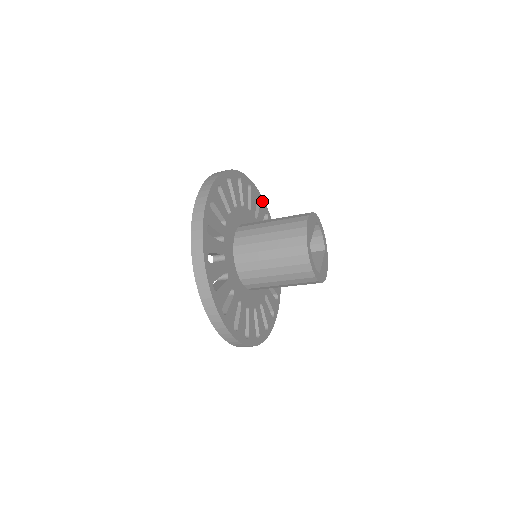
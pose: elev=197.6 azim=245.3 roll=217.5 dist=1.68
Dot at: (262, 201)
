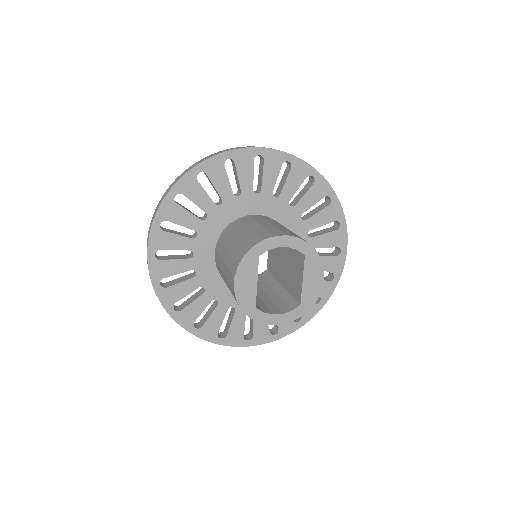
Dot at: (237, 155)
